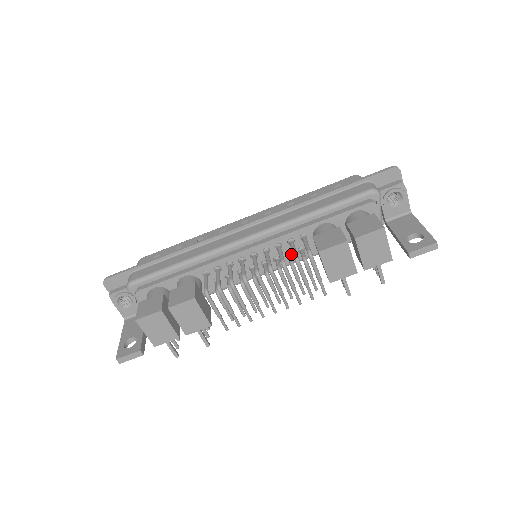
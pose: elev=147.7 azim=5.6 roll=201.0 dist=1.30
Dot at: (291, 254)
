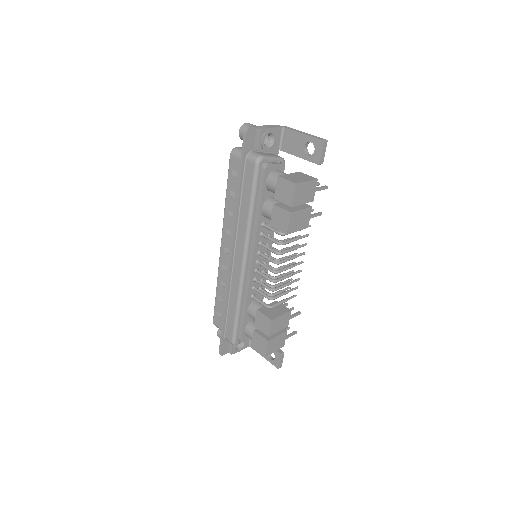
Dot at: occluded
